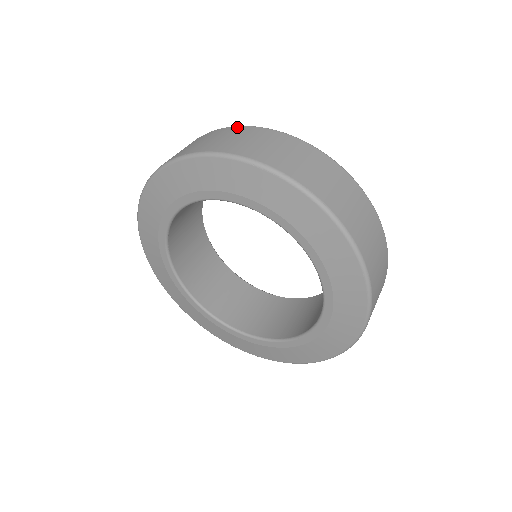
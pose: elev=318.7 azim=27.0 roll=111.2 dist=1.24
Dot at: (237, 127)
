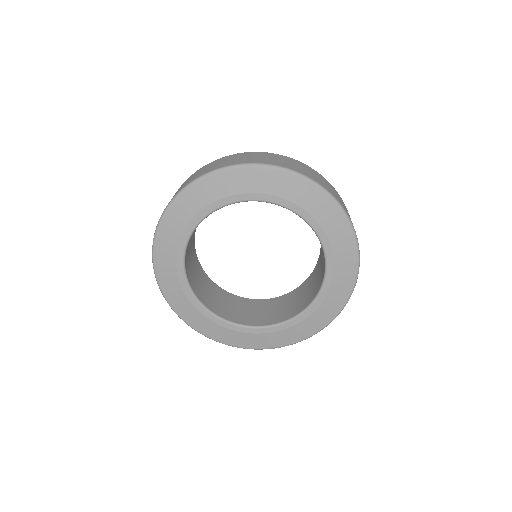
Dot at: occluded
